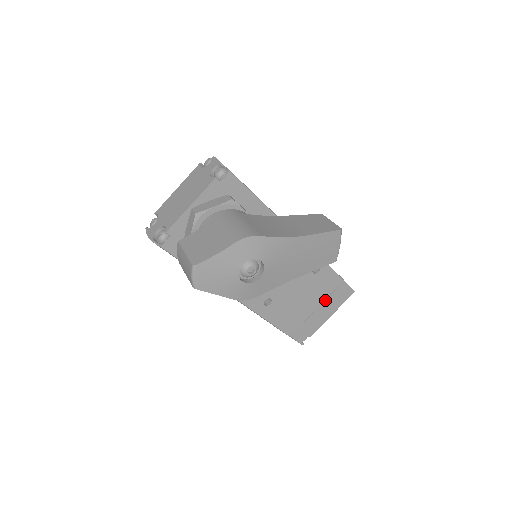
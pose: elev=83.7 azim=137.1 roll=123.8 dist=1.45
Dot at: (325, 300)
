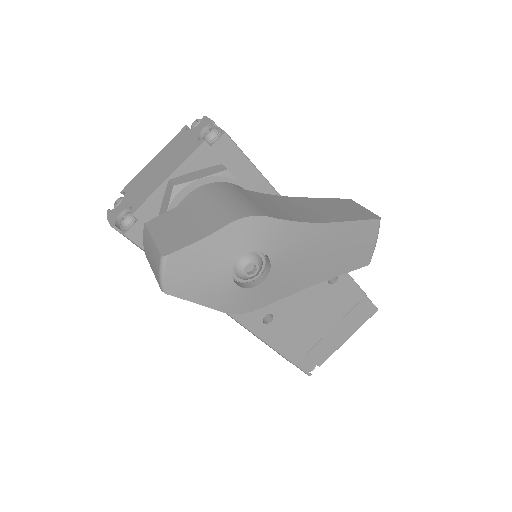
Dot at: (341, 319)
